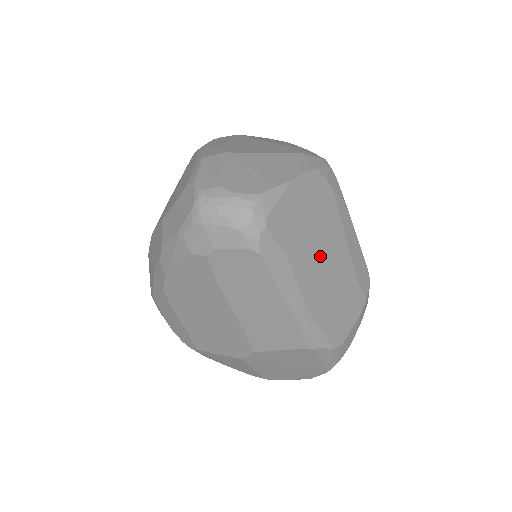
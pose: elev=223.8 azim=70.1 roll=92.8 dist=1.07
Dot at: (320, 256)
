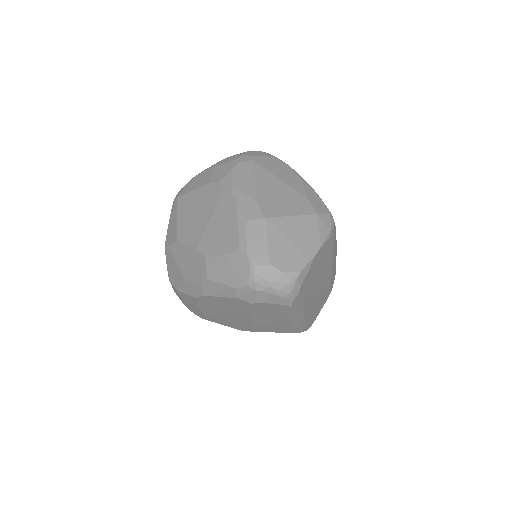
Dot at: (318, 286)
